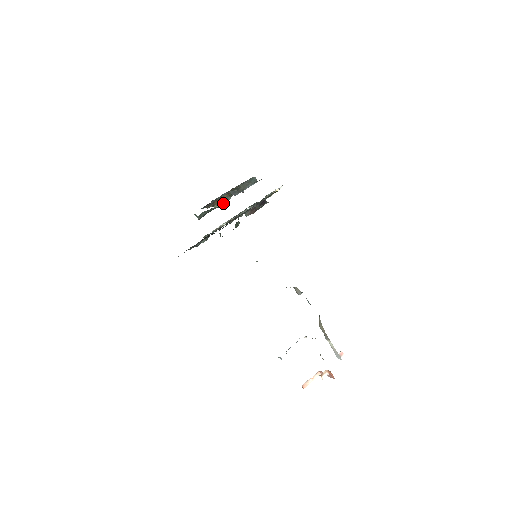
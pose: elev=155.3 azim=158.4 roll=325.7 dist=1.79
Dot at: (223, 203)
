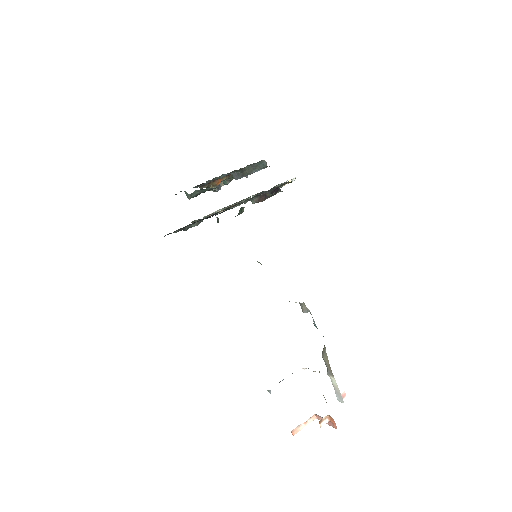
Dot at: (220, 186)
